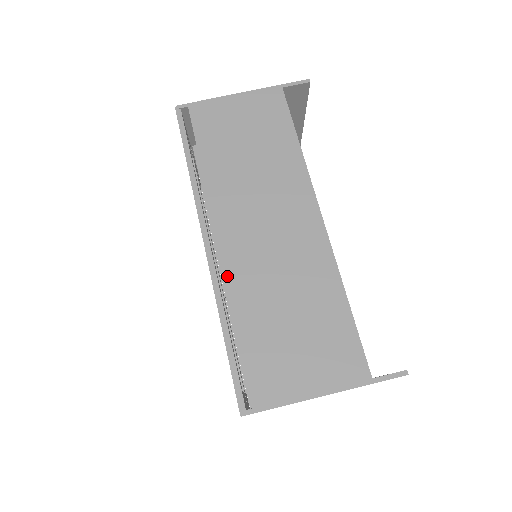
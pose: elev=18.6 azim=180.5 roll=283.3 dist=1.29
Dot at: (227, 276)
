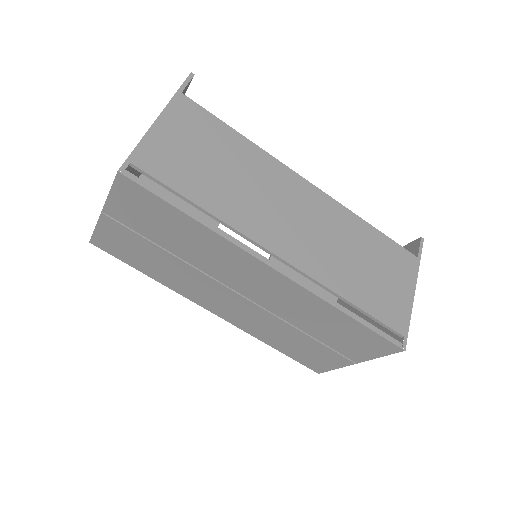
Dot at: (312, 277)
